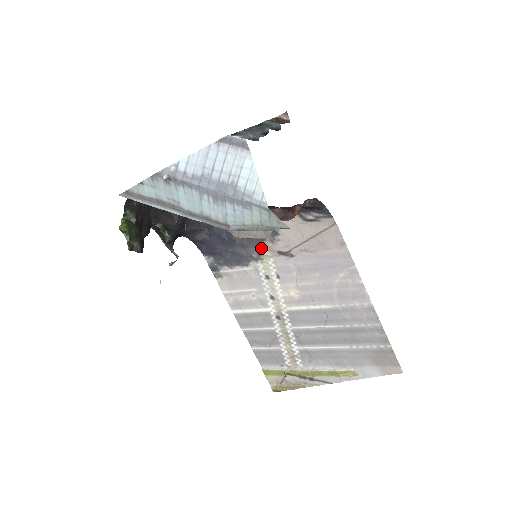
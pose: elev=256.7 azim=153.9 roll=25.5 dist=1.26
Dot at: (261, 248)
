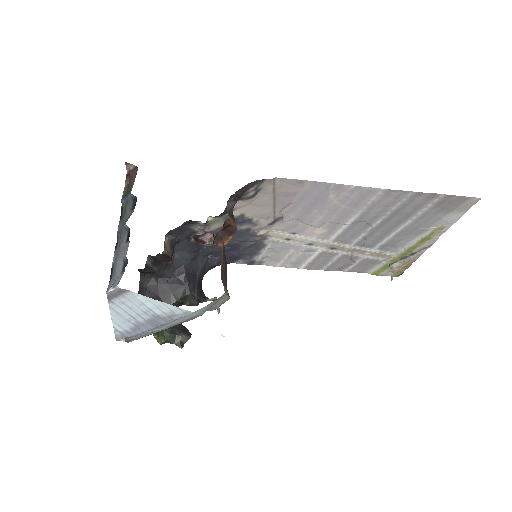
Dot at: (255, 234)
